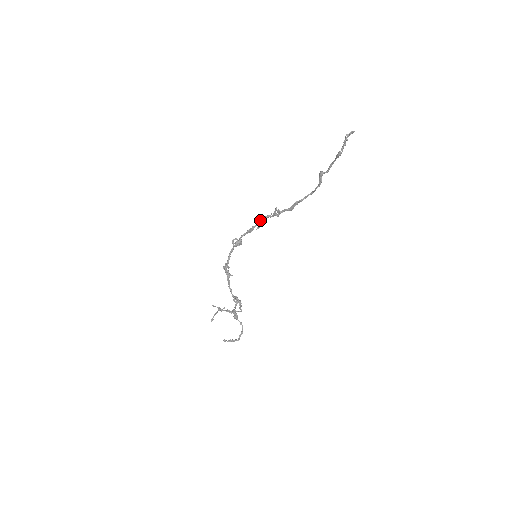
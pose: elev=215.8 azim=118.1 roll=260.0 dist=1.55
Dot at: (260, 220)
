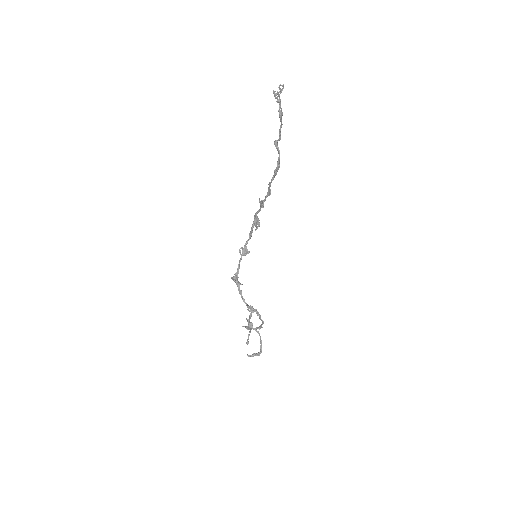
Dot at: (254, 219)
